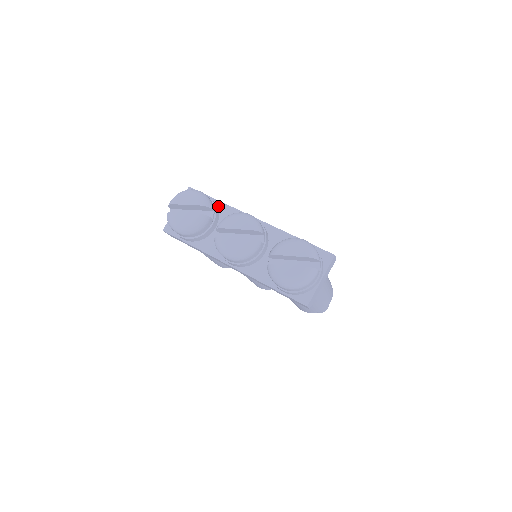
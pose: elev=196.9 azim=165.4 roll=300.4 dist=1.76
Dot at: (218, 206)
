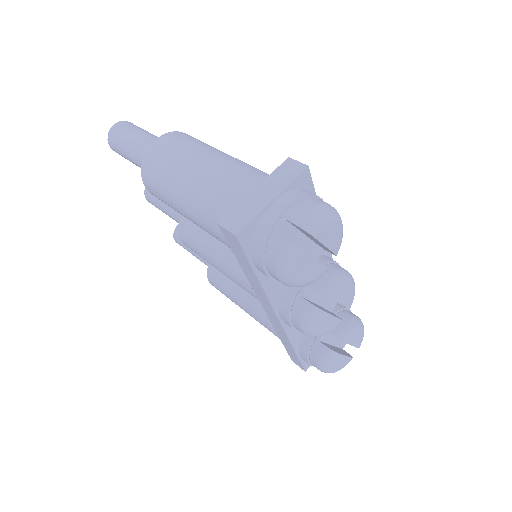
Dot at: occluded
